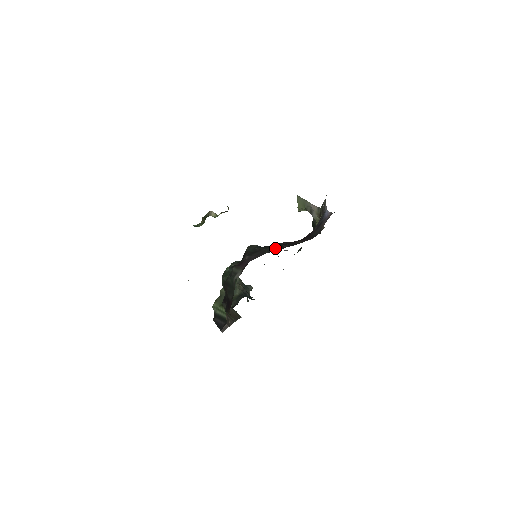
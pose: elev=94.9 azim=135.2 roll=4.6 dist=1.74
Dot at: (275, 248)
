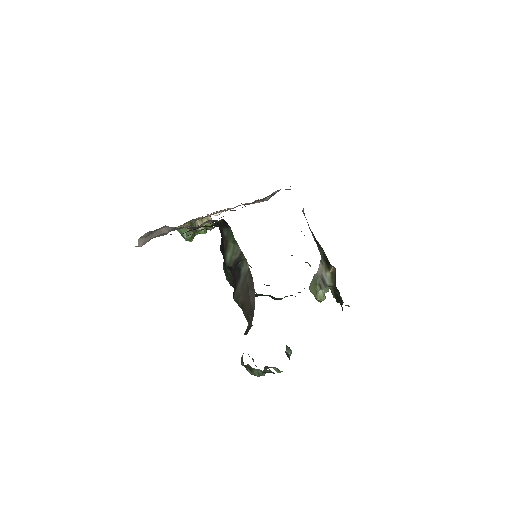
Dot at: occluded
